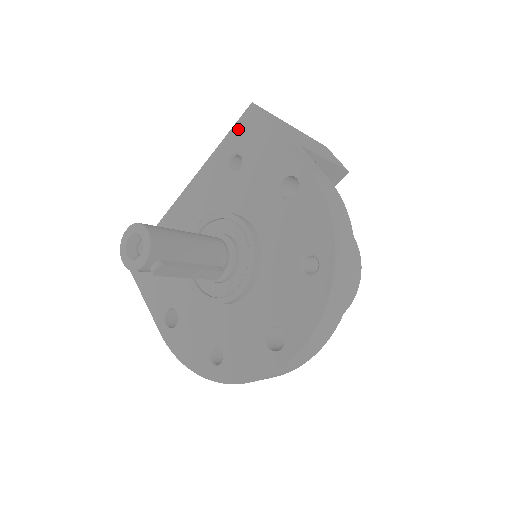
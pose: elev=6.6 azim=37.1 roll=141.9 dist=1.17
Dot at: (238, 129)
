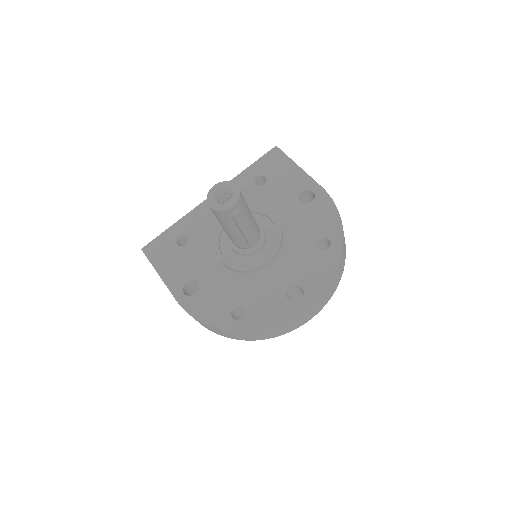
Dot at: (264, 160)
